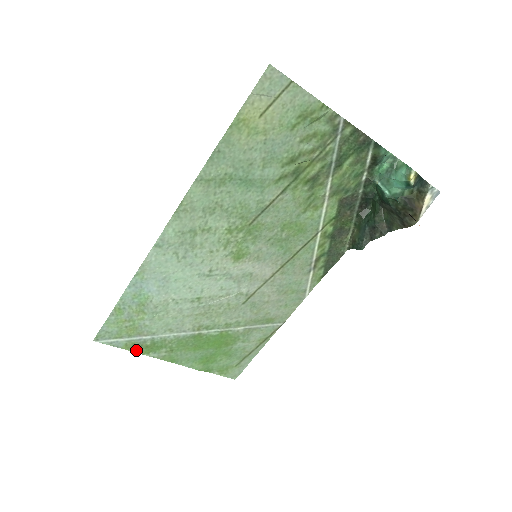
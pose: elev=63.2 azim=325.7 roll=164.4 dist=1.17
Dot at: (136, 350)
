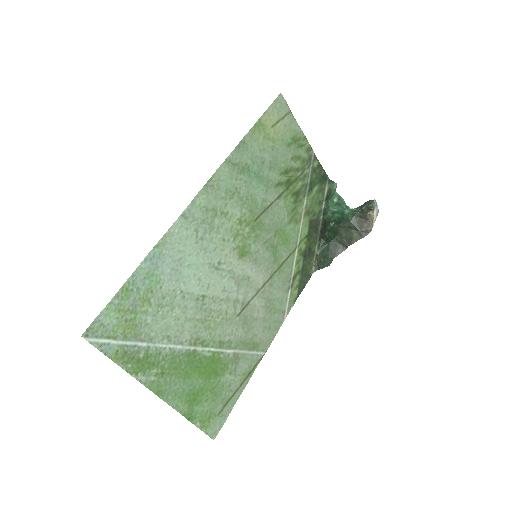
Dot at: (125, 365)
